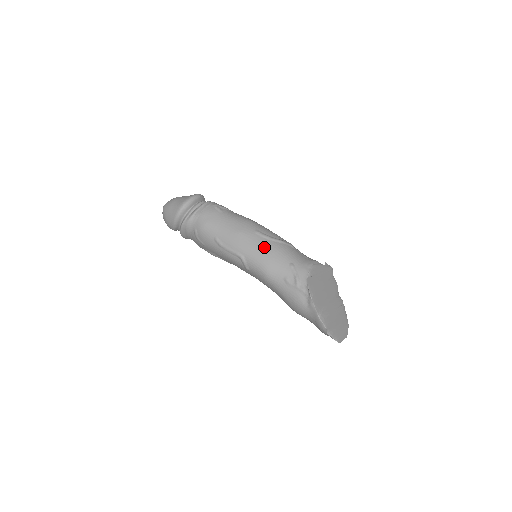
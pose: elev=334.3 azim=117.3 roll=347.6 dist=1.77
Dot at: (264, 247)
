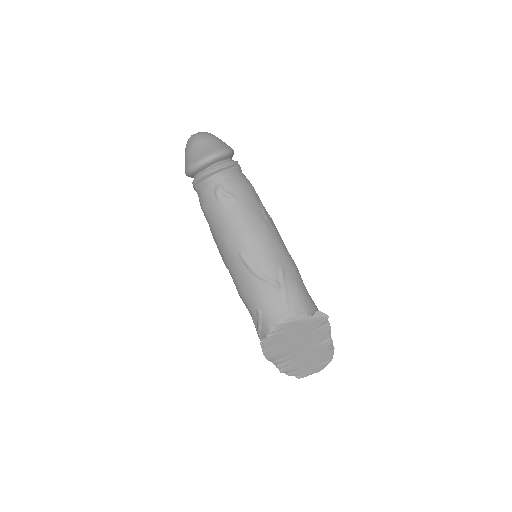
Dot at: (241, 276)
